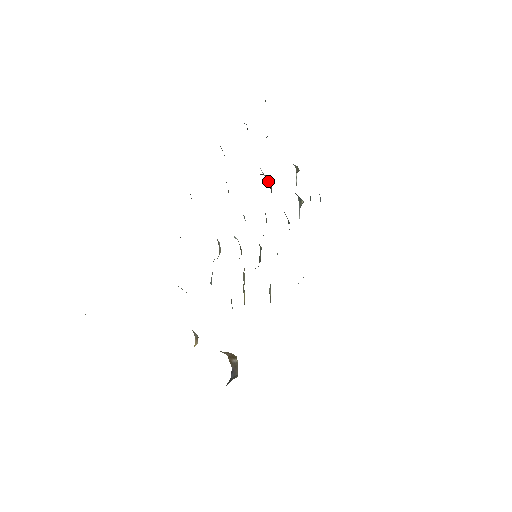
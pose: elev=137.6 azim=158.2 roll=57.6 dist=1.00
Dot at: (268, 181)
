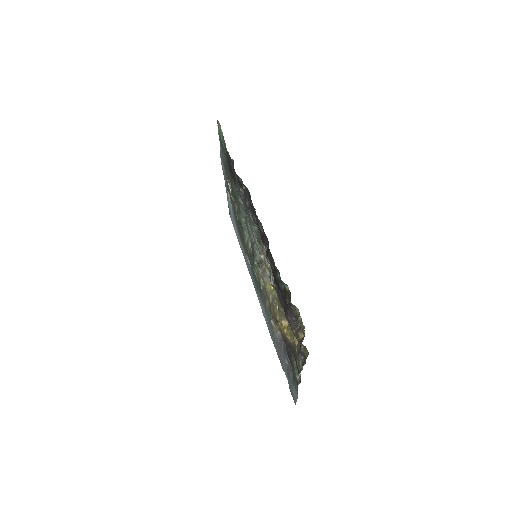
Dot at: occluded
